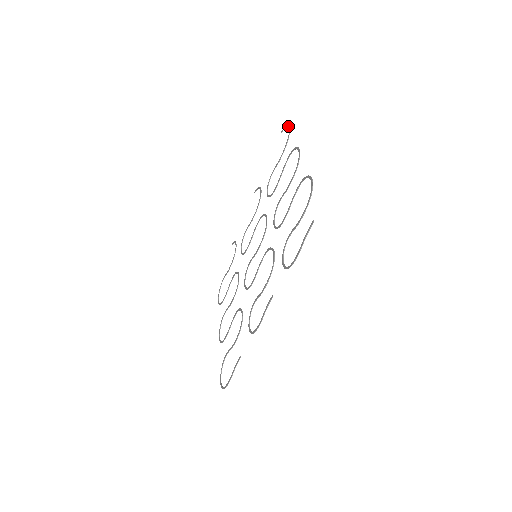
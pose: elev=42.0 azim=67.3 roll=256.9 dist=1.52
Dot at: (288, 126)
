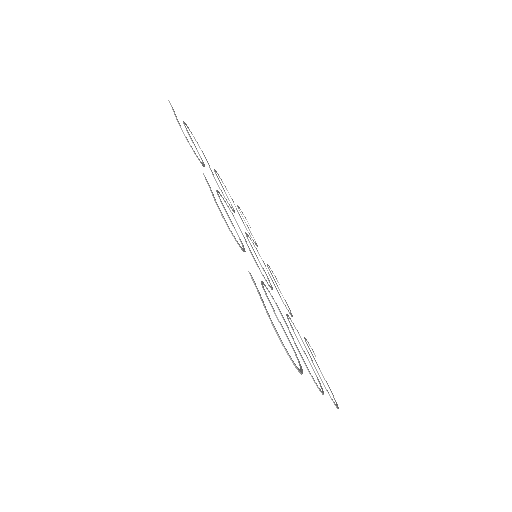
Dot at: occluded
